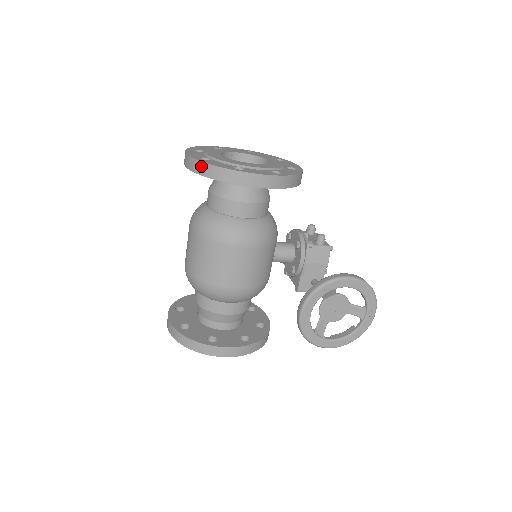
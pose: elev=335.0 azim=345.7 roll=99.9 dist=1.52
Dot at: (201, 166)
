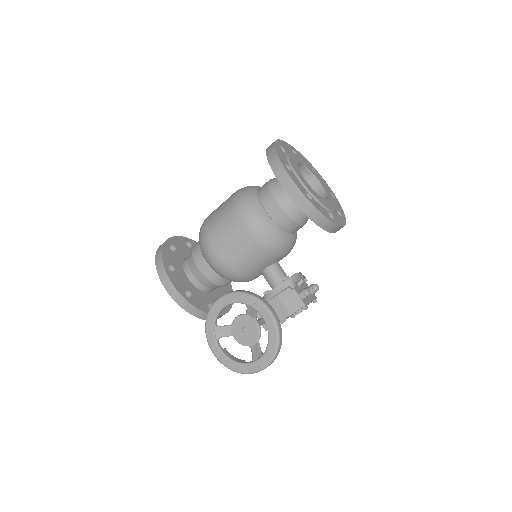
Dot at: (272, 146)
